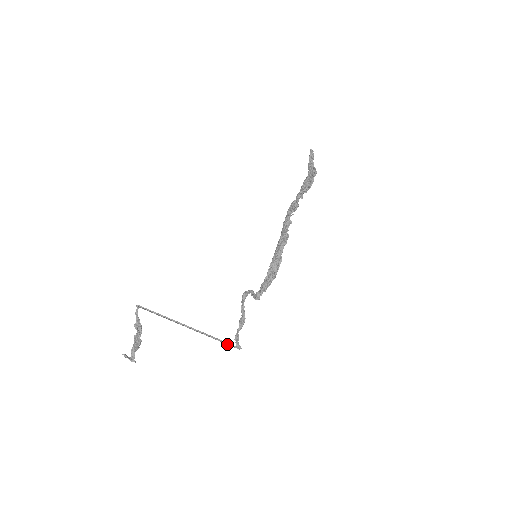
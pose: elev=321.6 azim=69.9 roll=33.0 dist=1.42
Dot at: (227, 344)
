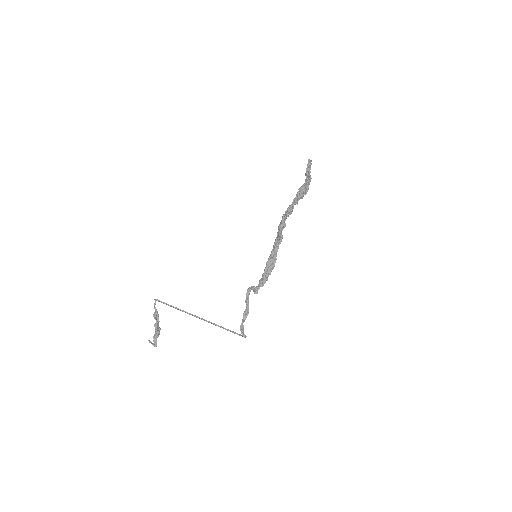
Dot at: (234, 333)
